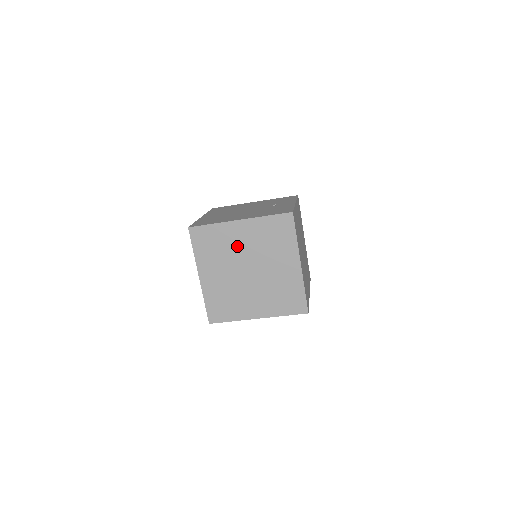
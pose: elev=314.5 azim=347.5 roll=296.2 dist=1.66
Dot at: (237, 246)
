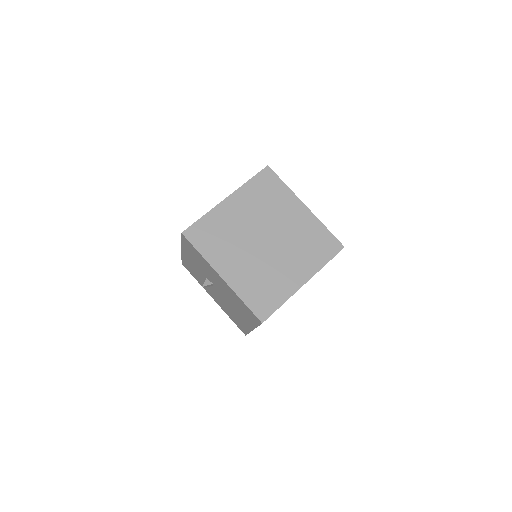
Dot at: (239, 223)
